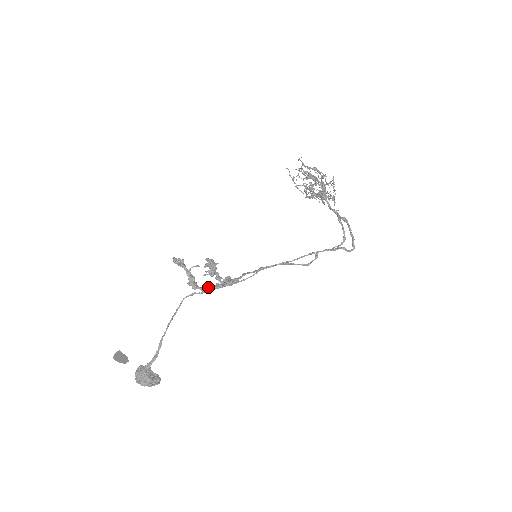
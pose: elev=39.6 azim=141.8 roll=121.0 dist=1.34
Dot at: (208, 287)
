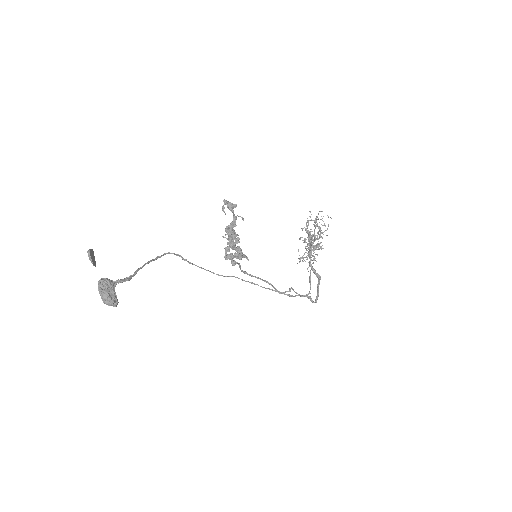
Dot at: (239, 241)
